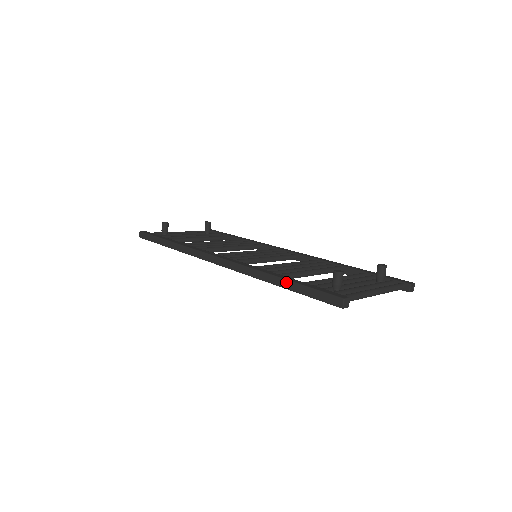
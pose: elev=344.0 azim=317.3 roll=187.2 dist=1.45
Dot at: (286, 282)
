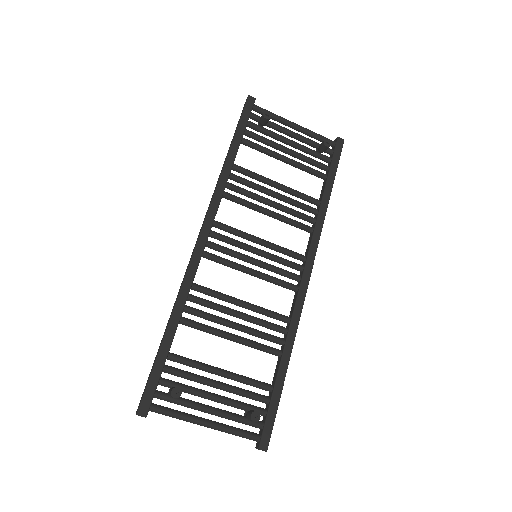
Dot at: (162, 340)
